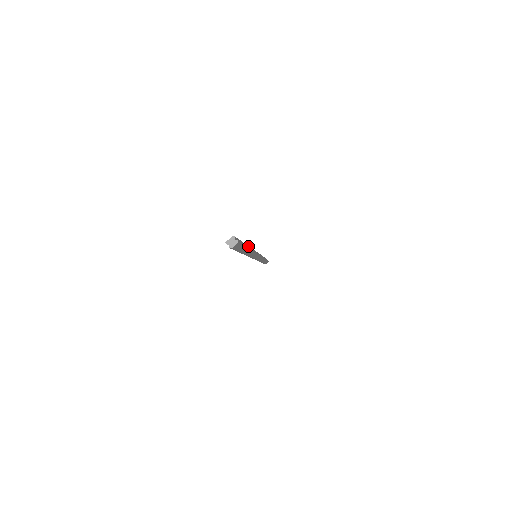
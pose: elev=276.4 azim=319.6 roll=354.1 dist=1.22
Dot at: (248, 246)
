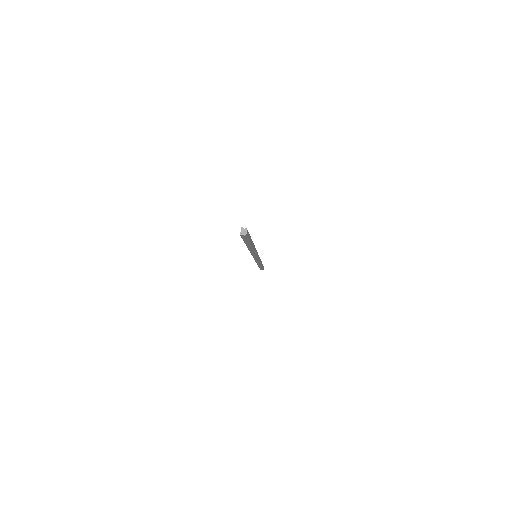
Dot at: occluded
